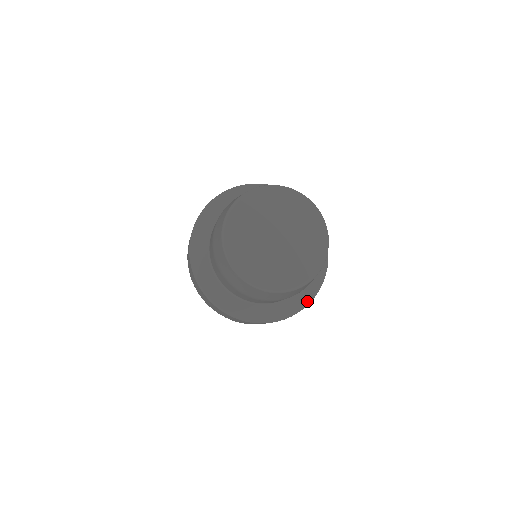
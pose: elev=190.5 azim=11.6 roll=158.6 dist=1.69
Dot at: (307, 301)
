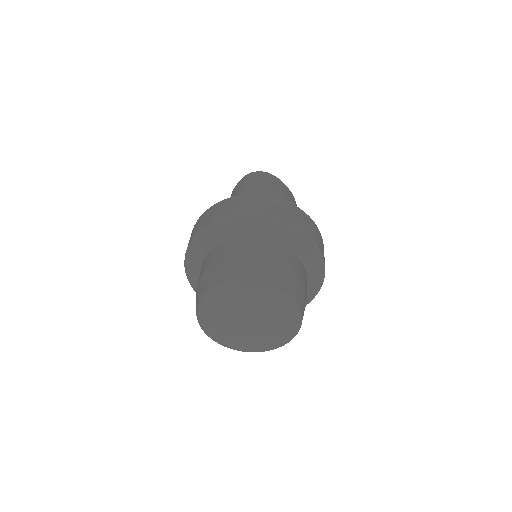
Dot at: (316, 292)
